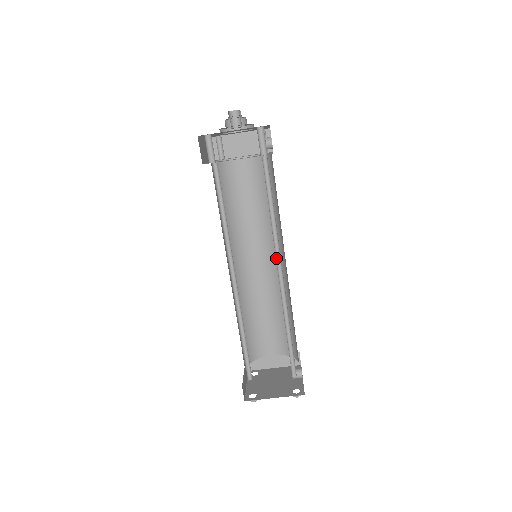
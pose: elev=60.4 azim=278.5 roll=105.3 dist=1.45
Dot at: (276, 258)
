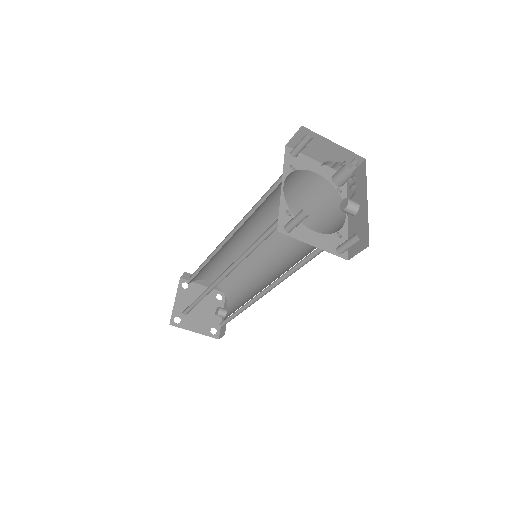
Dot at: (273, 282)
